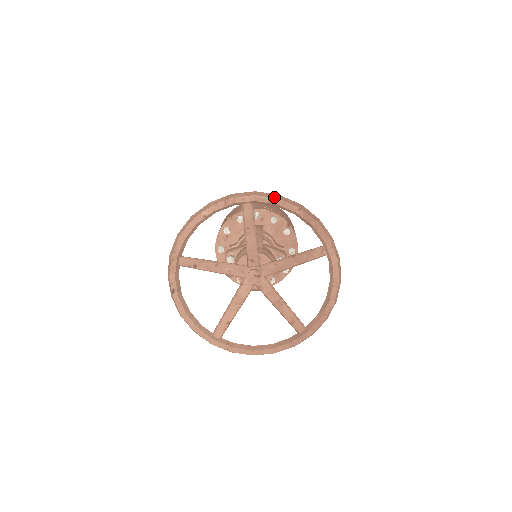
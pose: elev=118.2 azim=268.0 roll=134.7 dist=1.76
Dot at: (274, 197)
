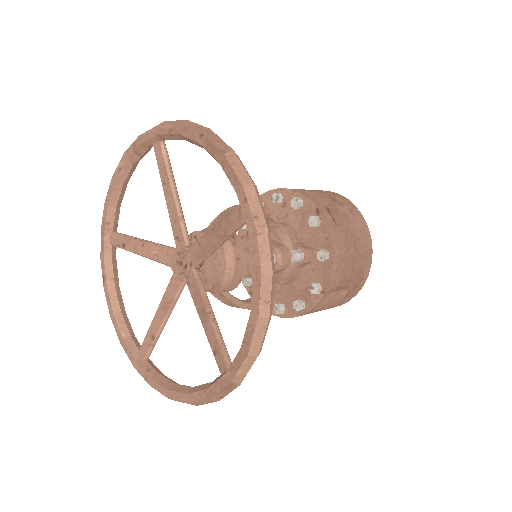
Dot at: (175, 123)
